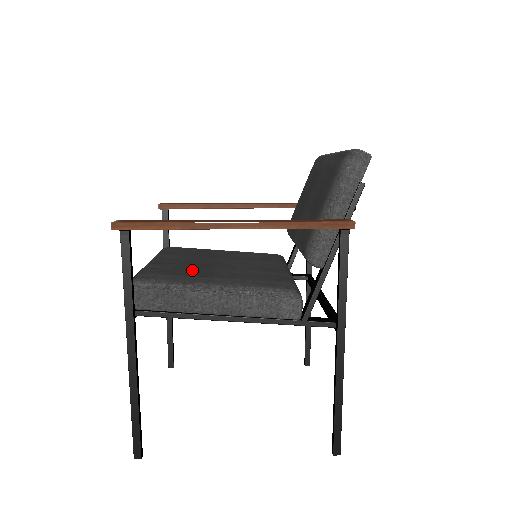
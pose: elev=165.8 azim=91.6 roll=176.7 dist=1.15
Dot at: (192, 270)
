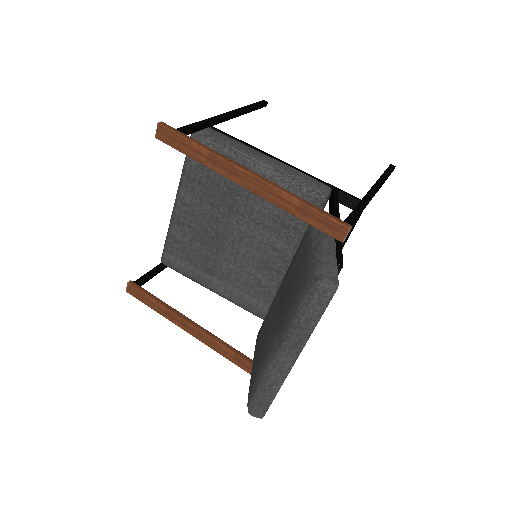
Dot at: (202, 253)
